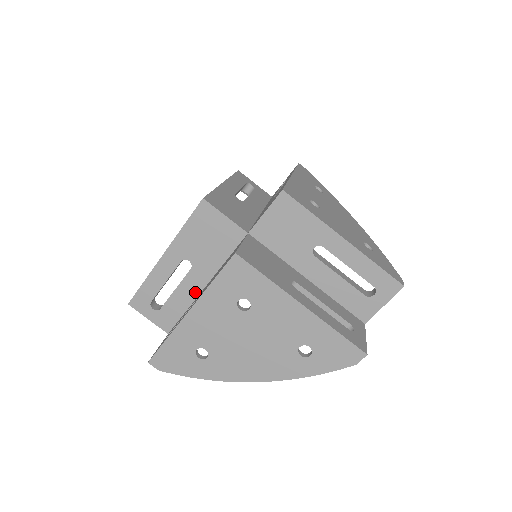
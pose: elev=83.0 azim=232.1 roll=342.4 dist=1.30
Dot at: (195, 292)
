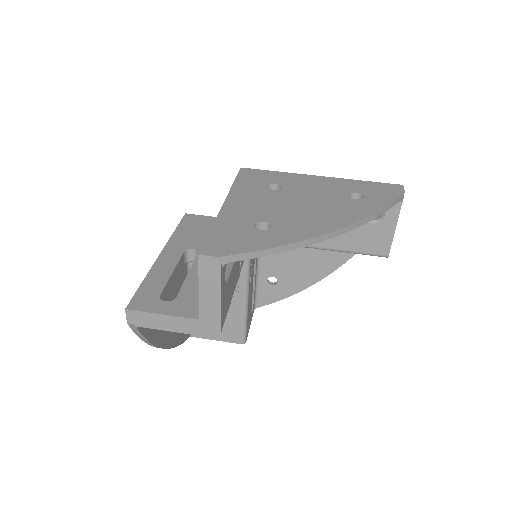
Dot at: occluded
